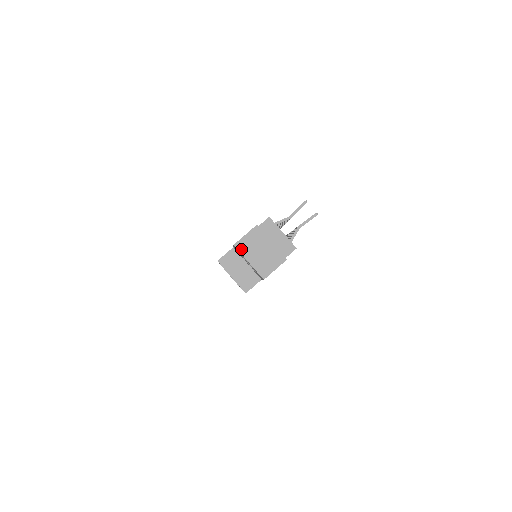
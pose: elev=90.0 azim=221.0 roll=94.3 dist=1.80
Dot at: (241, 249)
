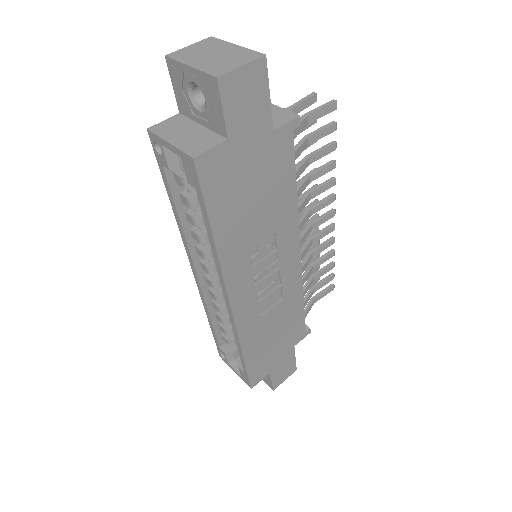
Dot at: (178, 57)
